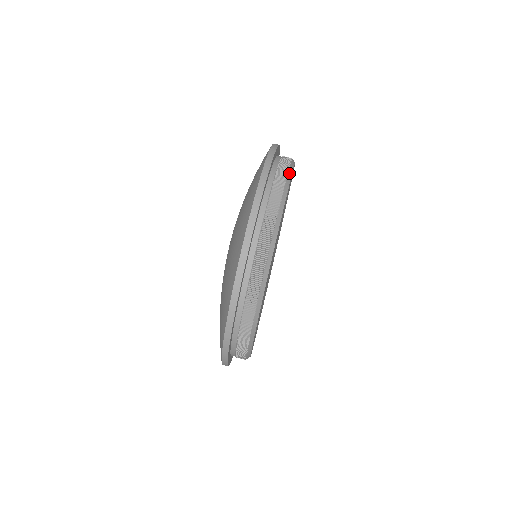
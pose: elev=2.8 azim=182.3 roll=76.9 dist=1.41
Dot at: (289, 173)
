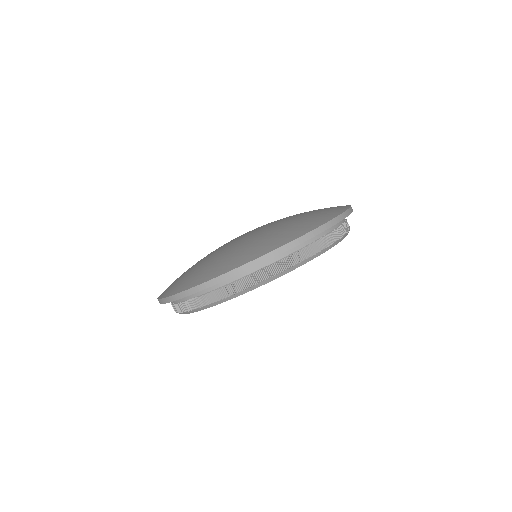
Dot at: (271, 278)
